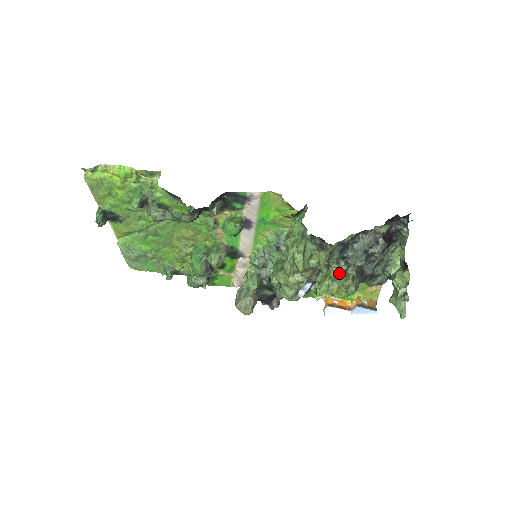
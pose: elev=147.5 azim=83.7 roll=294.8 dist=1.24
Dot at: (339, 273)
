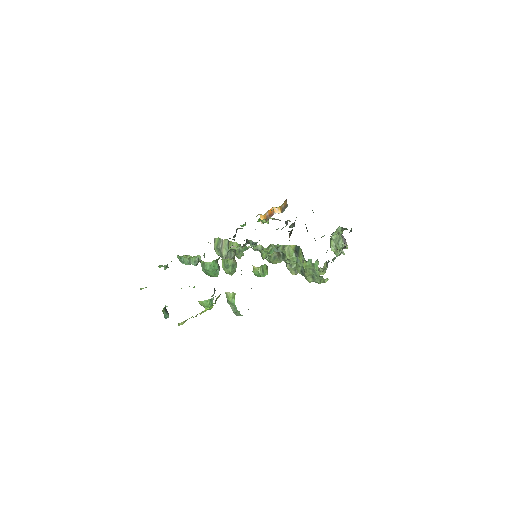
Dot at: (324, 269)
